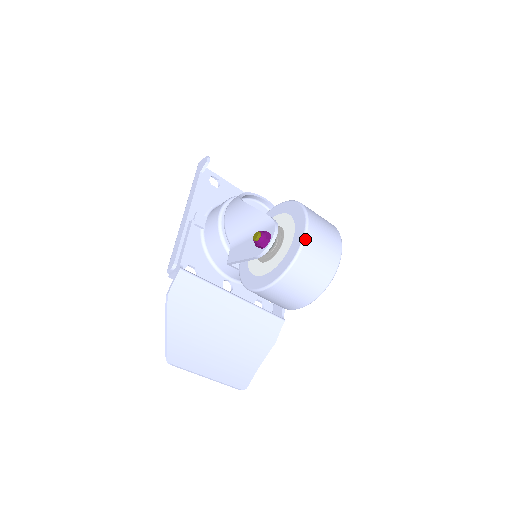
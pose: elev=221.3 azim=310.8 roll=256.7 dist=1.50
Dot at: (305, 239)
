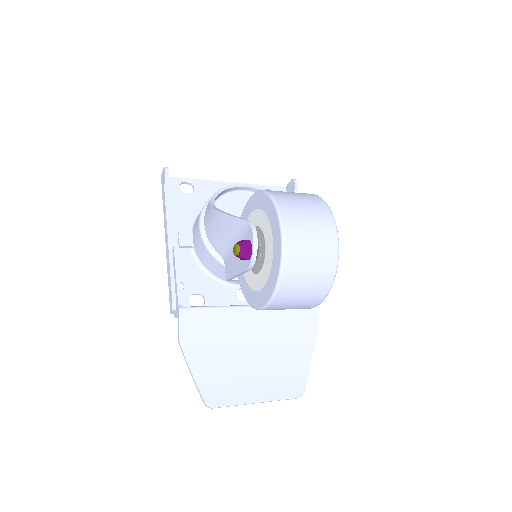
Dot at: (284, 239)
